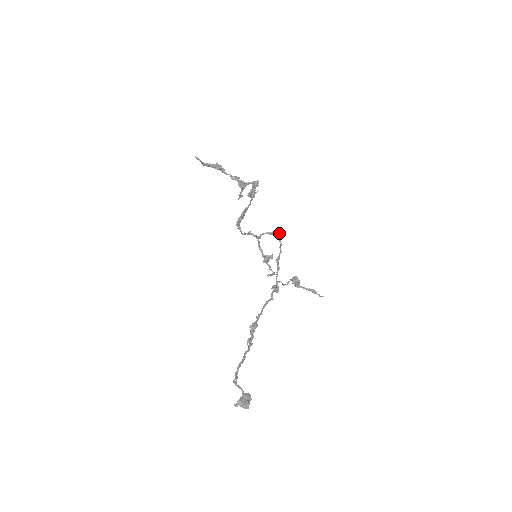
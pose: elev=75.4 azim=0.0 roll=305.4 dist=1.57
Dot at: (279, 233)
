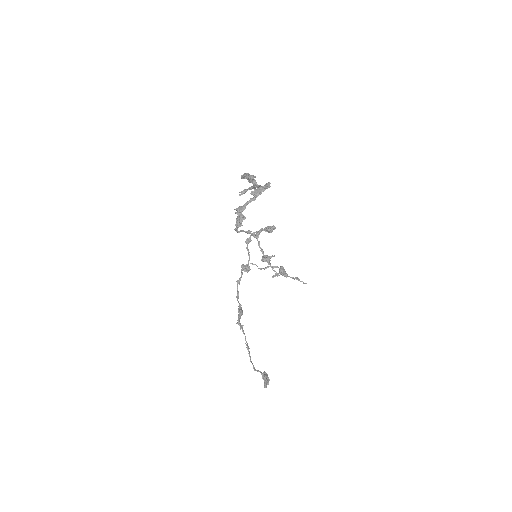
Dot at: occluded
